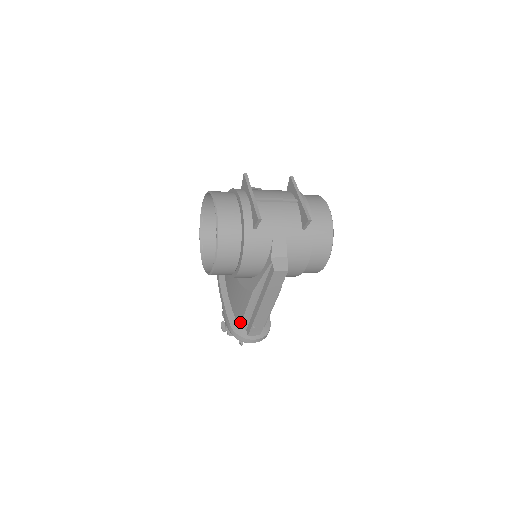
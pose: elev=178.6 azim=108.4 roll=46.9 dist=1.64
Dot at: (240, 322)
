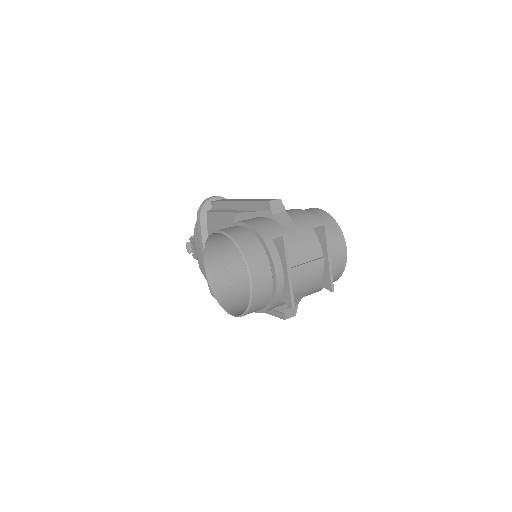
Dot at: occluded
